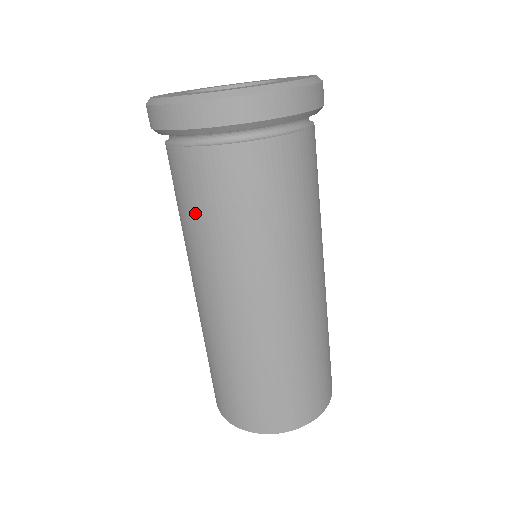
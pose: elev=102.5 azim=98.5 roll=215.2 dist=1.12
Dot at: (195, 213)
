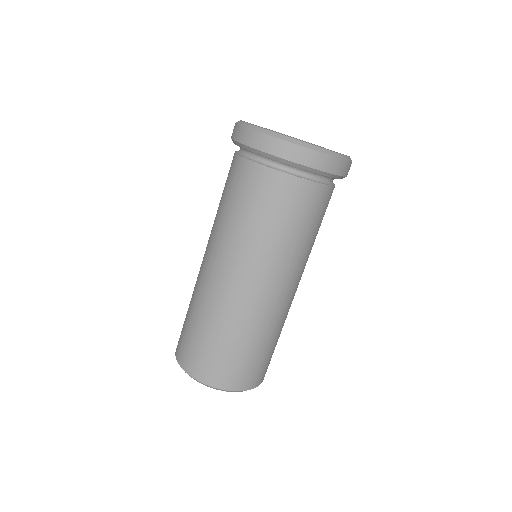
Dot at: (223, 197)
